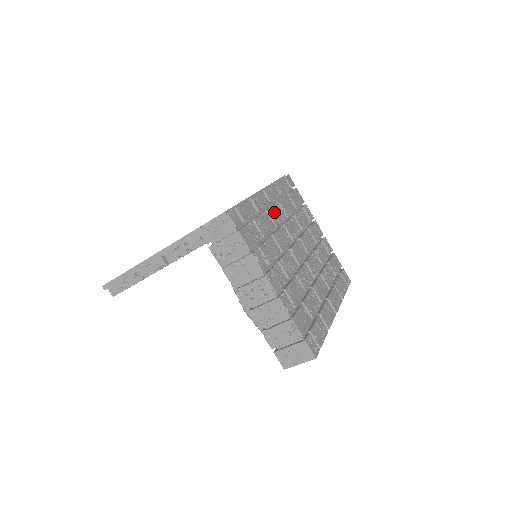
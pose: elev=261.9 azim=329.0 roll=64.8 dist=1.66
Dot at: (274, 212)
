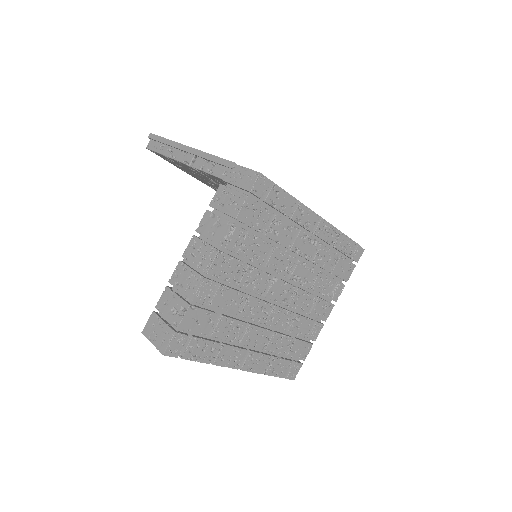
Dot at: (305, 241)
